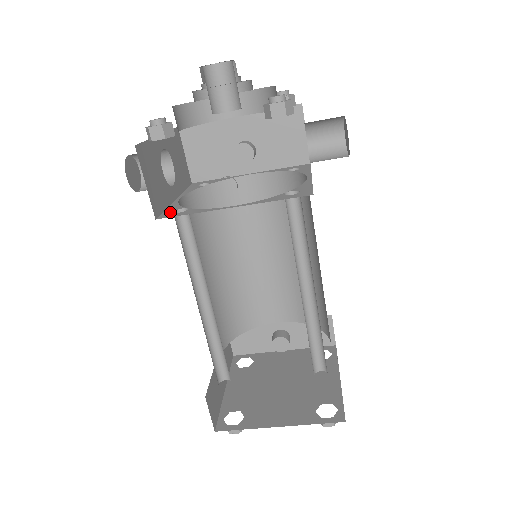
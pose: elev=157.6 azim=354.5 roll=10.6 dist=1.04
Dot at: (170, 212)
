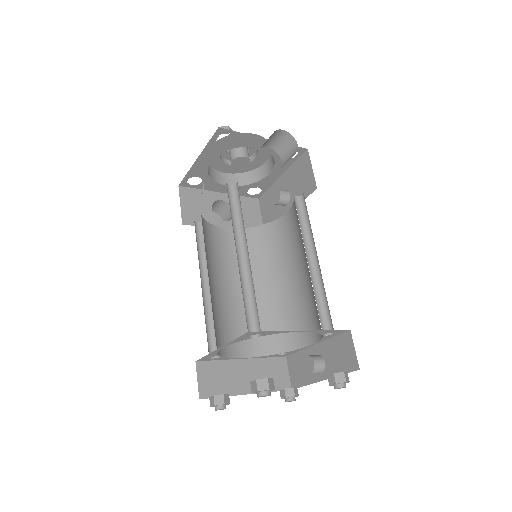
Dot at: (195, 223)
